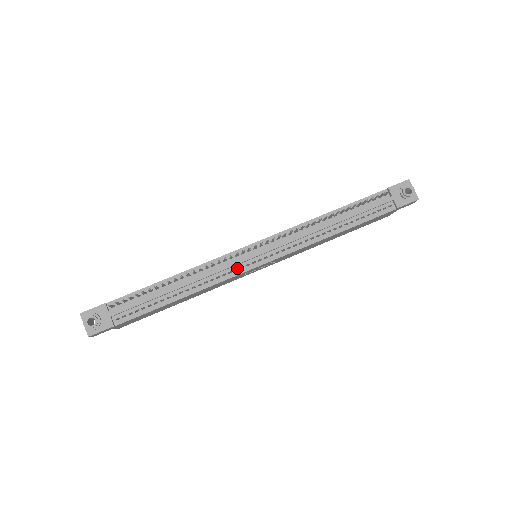
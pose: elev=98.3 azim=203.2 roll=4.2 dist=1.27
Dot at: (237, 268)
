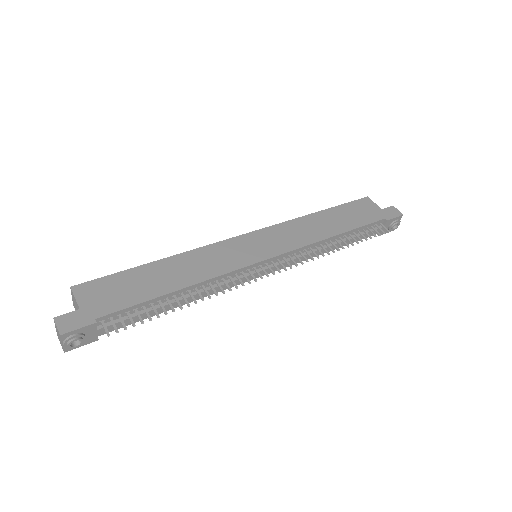
Dot at: (241, 279)
